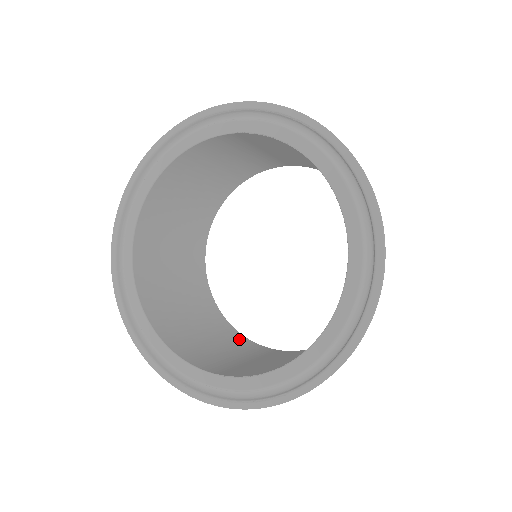
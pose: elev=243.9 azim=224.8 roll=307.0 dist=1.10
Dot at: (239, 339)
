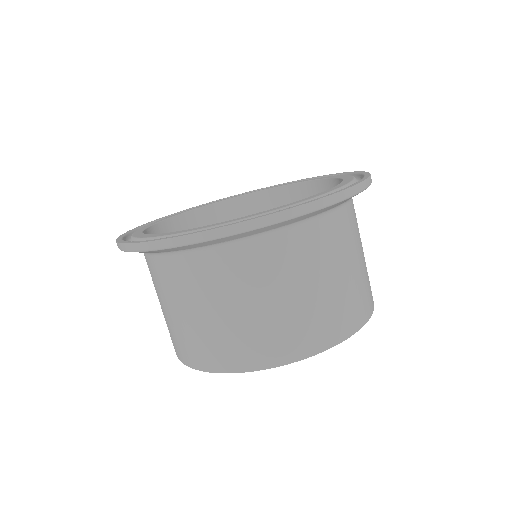
Dot at: occluded
